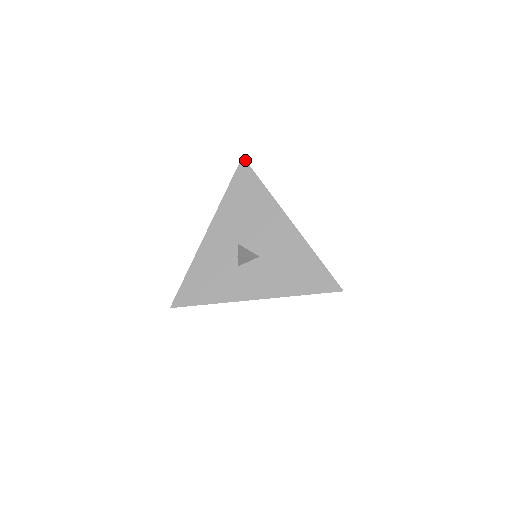
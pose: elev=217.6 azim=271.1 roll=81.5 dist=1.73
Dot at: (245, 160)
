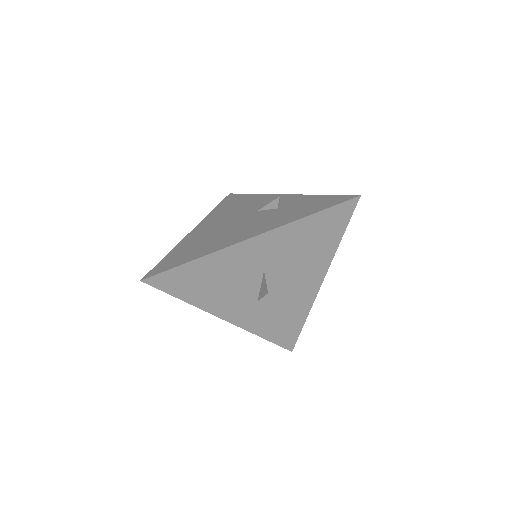
Dot at: occluded
